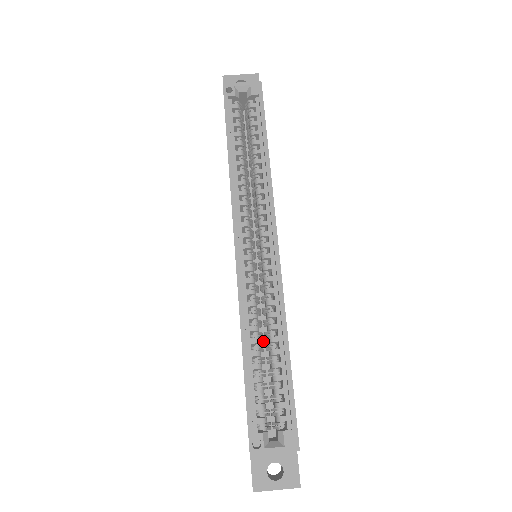
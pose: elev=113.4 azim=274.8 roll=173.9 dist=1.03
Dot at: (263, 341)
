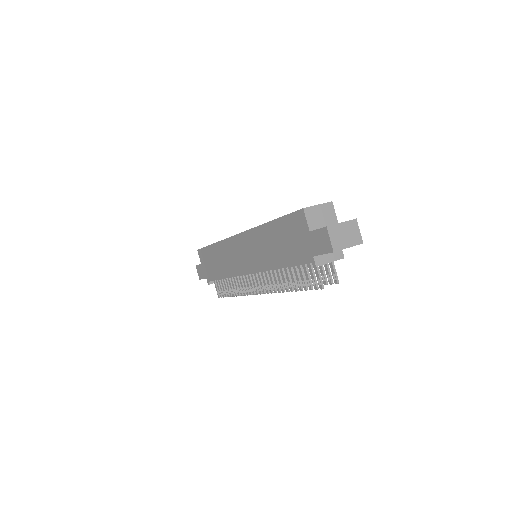
Dot at: occluded
